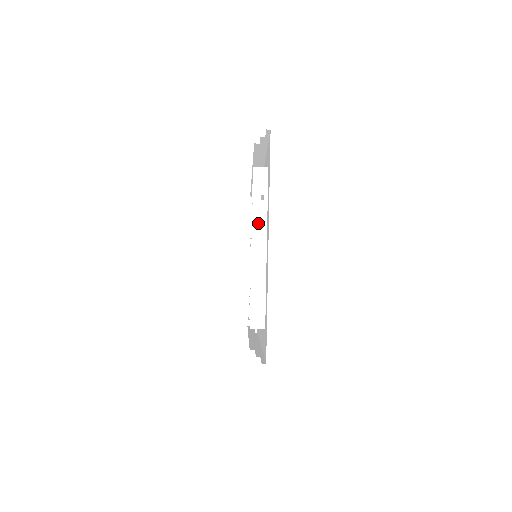
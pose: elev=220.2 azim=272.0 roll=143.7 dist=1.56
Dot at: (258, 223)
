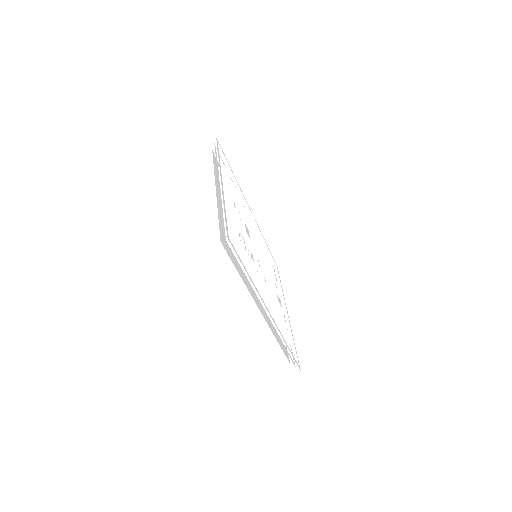
Dot at: (225, 188)
